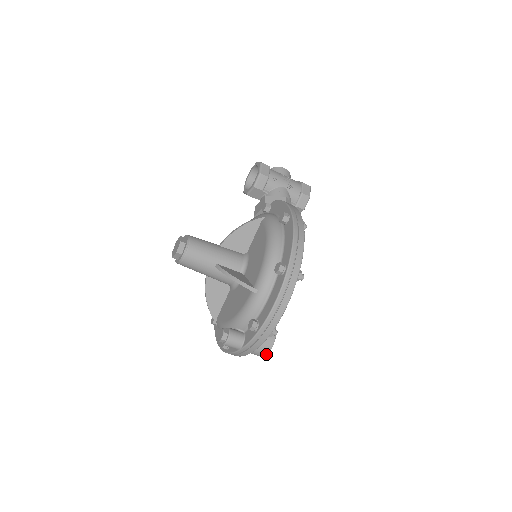
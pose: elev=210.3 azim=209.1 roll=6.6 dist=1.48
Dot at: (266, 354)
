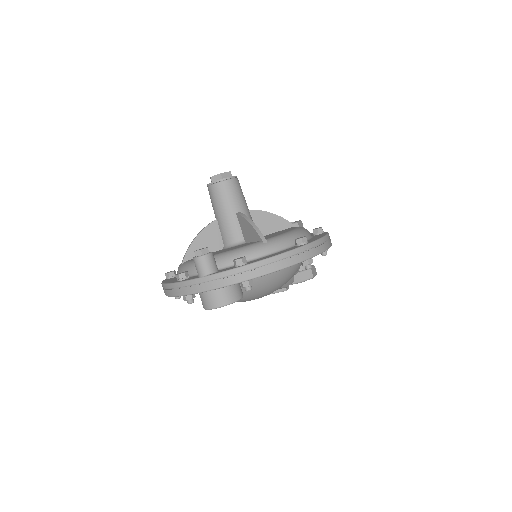
Dot at: (218, 306)
